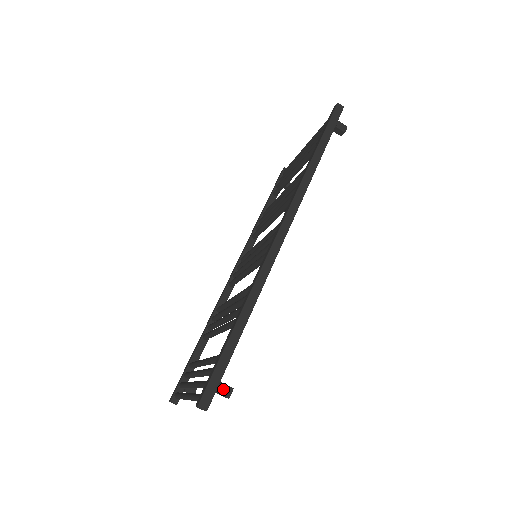
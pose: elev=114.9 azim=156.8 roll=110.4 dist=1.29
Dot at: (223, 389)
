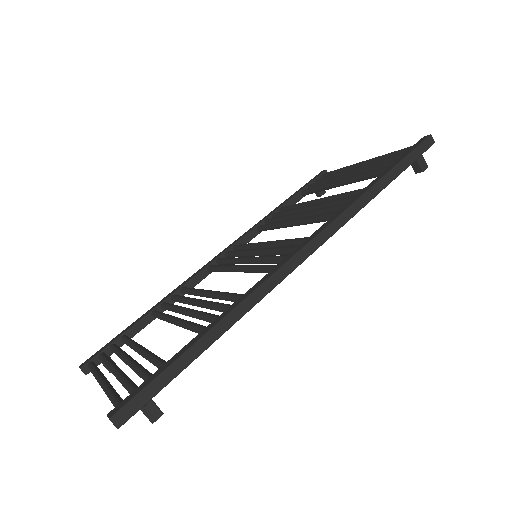
Dot at: (150, 409)
